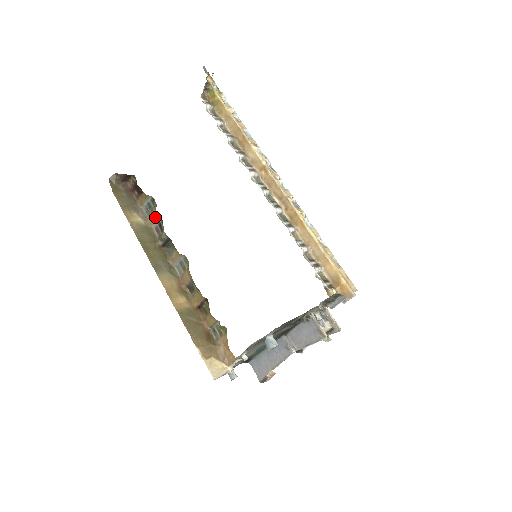
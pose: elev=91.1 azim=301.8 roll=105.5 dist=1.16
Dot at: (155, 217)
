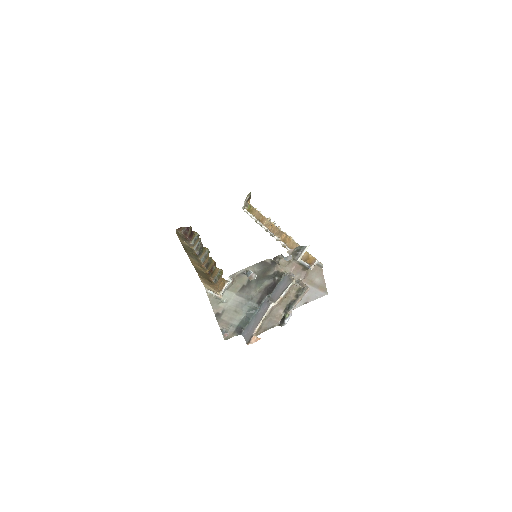
Dot at: (197, 242)
